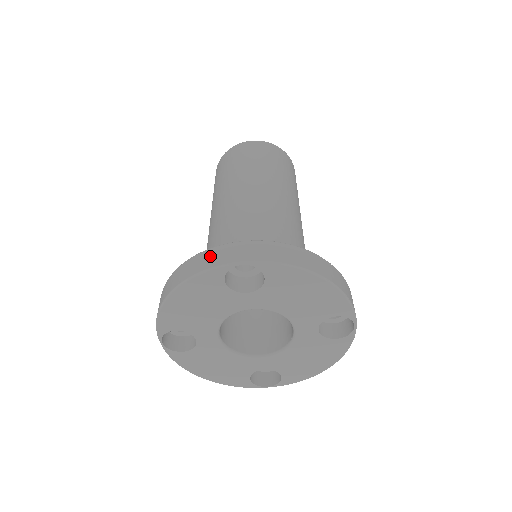
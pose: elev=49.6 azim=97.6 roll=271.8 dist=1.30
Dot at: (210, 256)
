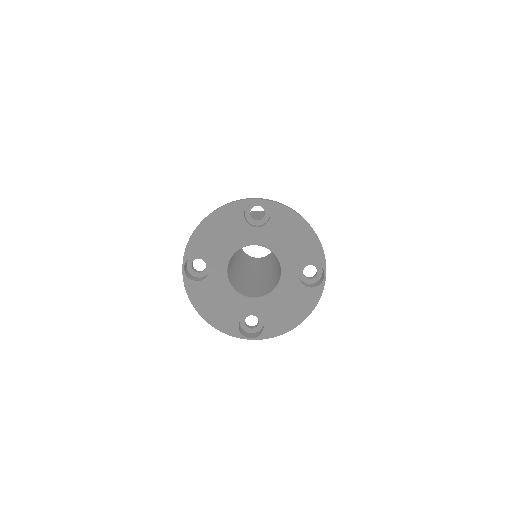
Dot at: (237, 200)
